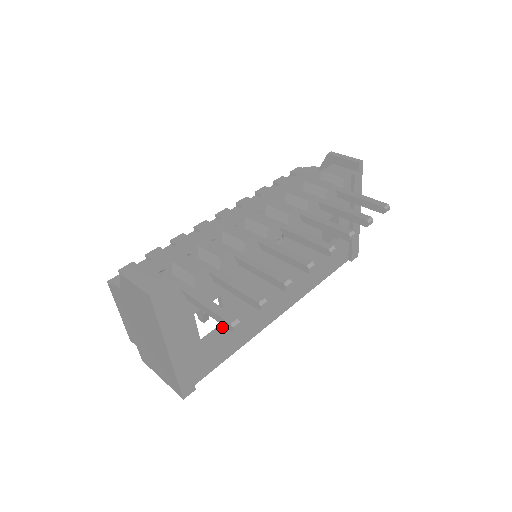
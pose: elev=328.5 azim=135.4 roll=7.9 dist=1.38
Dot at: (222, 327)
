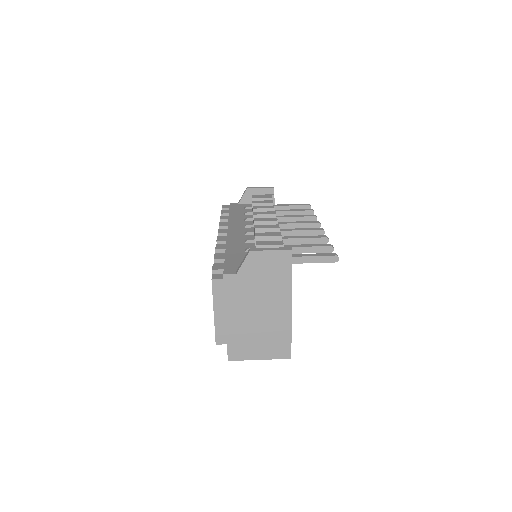
Dot at: occluded
